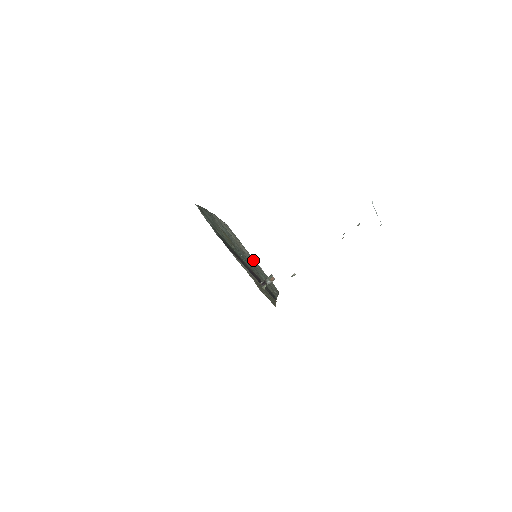
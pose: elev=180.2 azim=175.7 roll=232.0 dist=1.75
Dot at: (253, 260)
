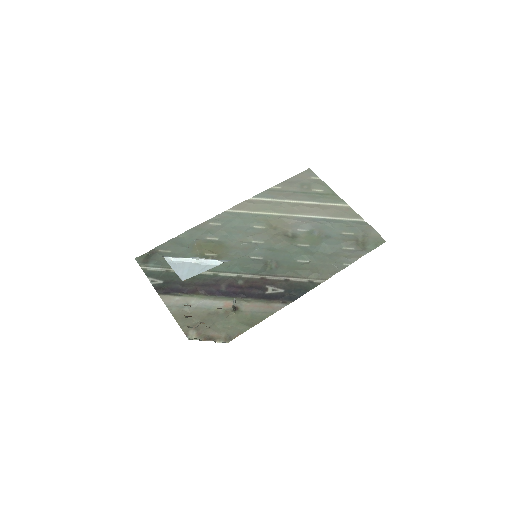
Dot at: (314, 226)
